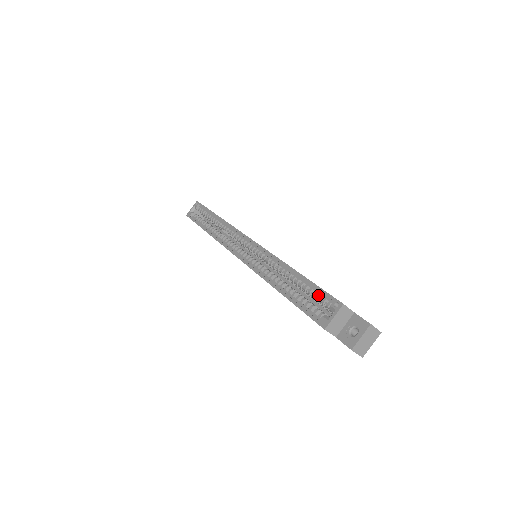
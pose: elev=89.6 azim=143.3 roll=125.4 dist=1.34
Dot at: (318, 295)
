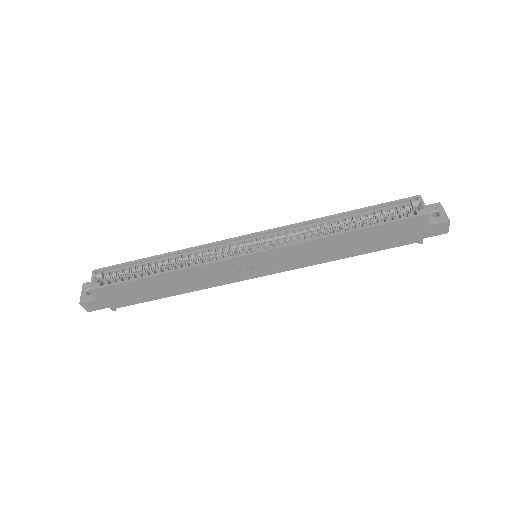
Dot at: (389, 209)
